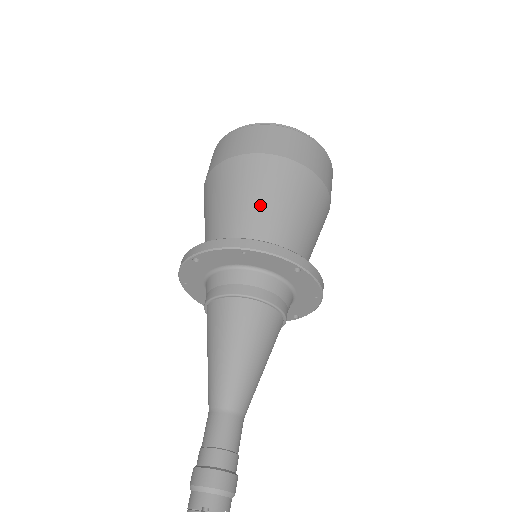
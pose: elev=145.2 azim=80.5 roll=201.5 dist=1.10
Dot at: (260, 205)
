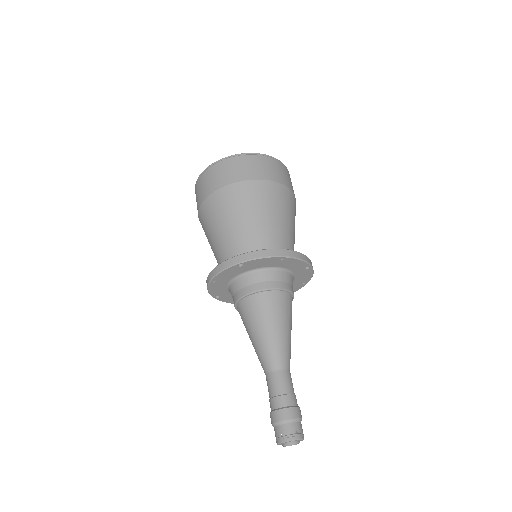
Dot at: (273, 221)
